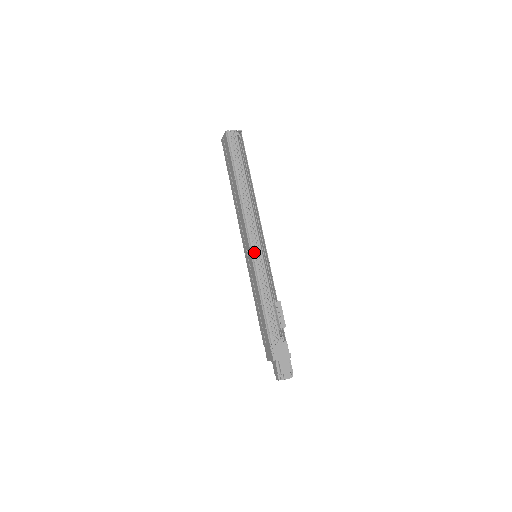
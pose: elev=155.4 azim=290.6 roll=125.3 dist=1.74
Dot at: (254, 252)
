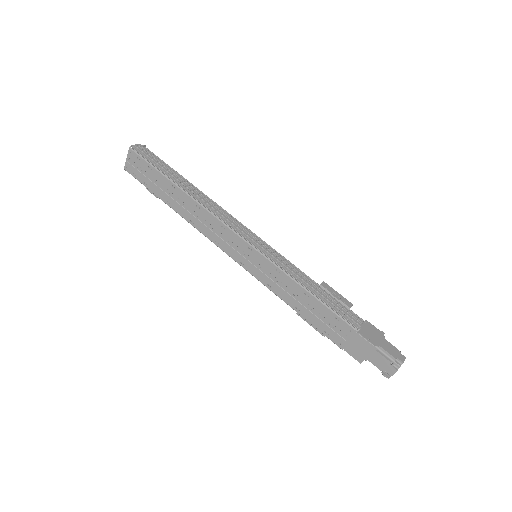
Dot at: (256, 244)
